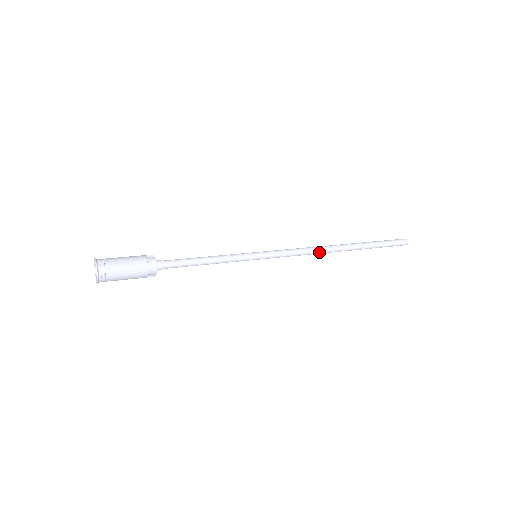
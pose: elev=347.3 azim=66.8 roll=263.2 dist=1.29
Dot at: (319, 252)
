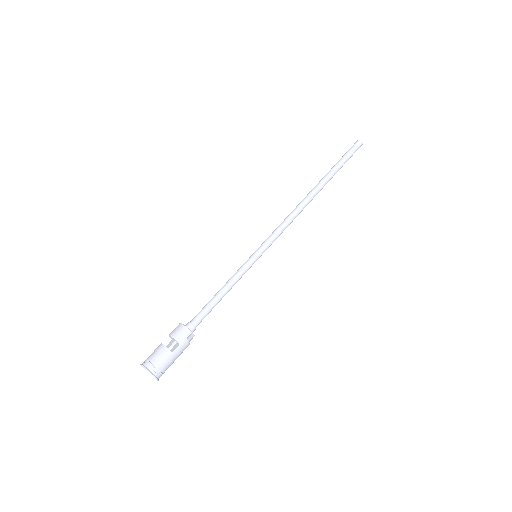
Dot at: (299, 212)
